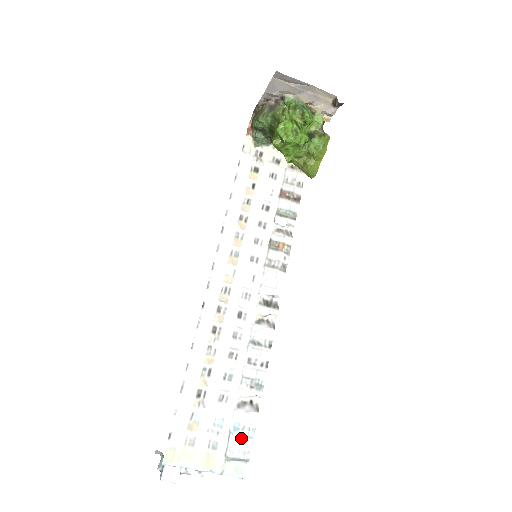
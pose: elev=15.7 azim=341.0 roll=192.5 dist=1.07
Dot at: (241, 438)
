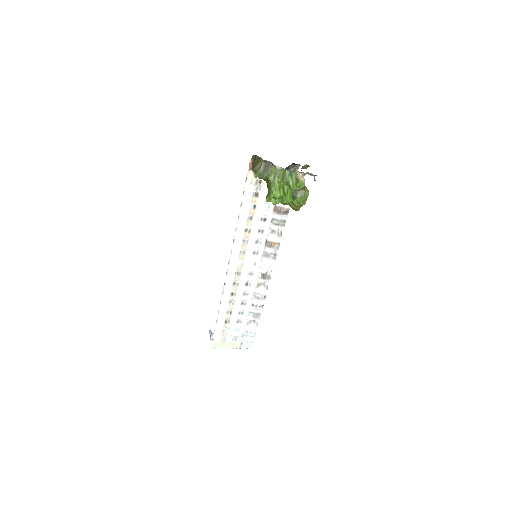
Dot at: (249, 337)
